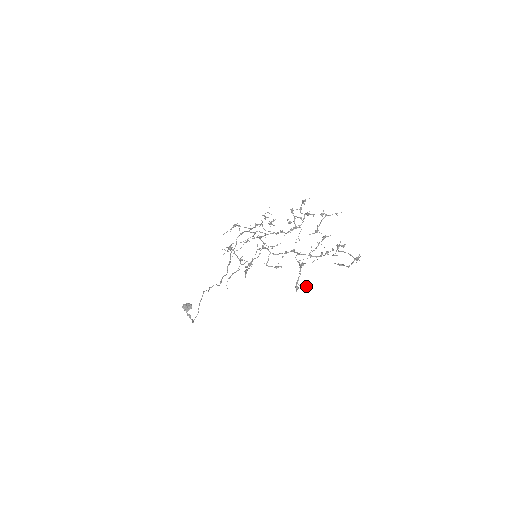
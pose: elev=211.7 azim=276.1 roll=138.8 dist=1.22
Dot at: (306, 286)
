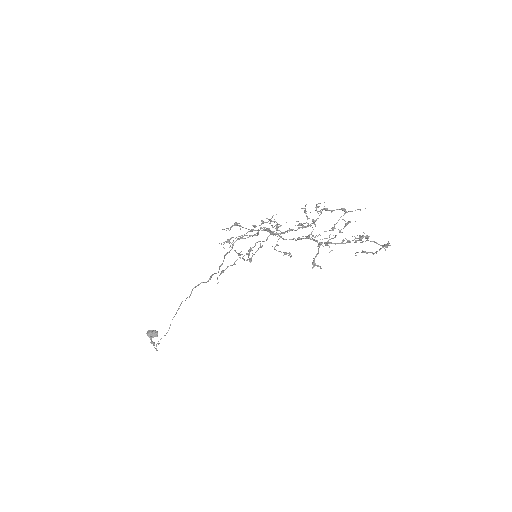
Dot at: occluded
